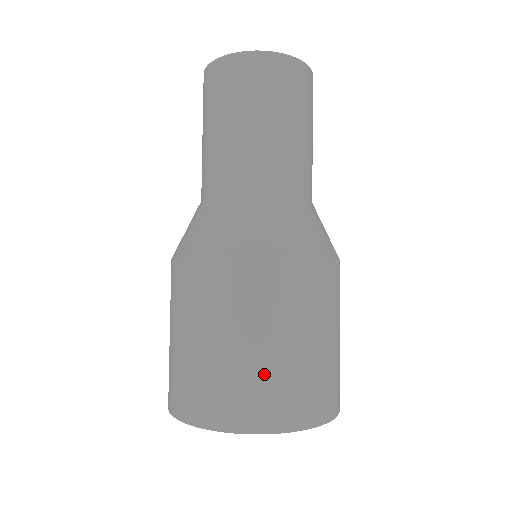
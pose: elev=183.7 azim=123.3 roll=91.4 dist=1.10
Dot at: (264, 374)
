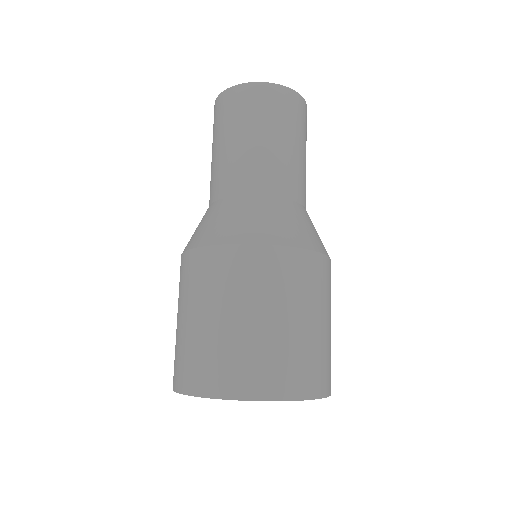
Dot at: (203, 344)
